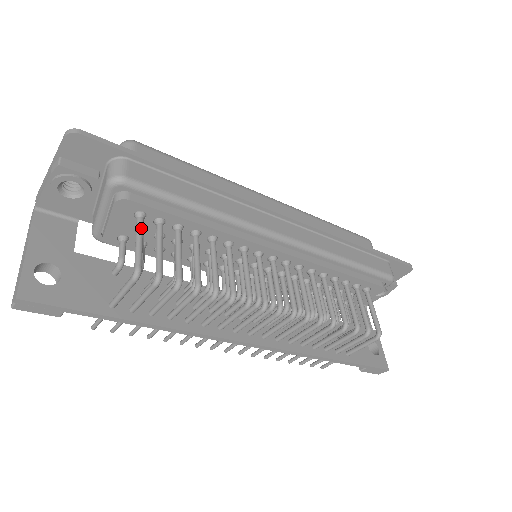
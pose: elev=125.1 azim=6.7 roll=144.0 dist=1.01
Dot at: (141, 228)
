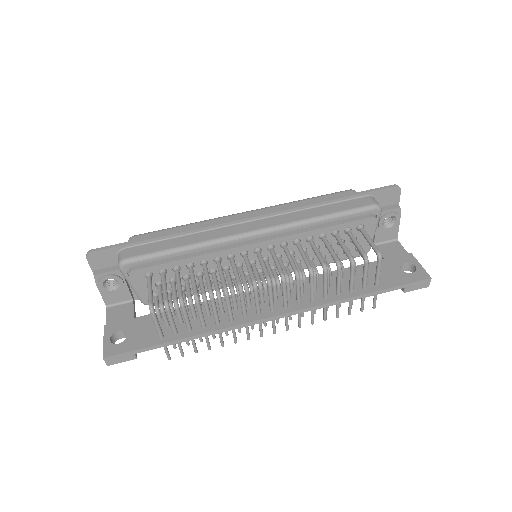
Dot at: (149, 282)
